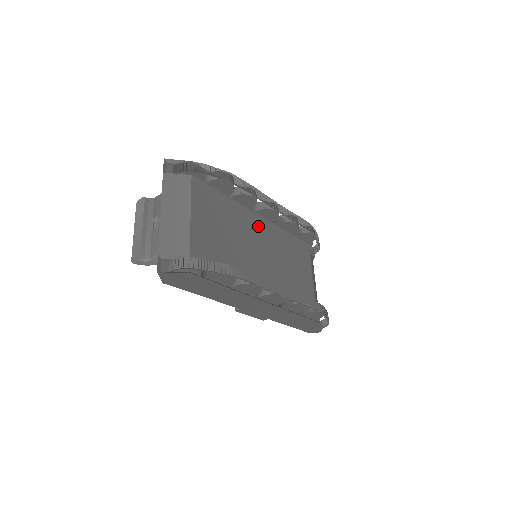
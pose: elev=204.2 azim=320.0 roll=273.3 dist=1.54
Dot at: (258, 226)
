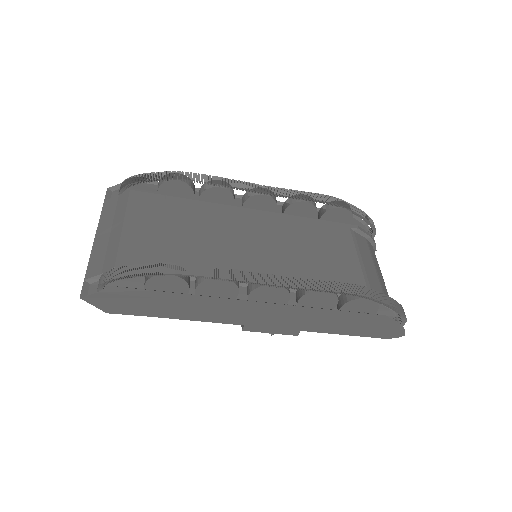
Dot at: (245, 220)
